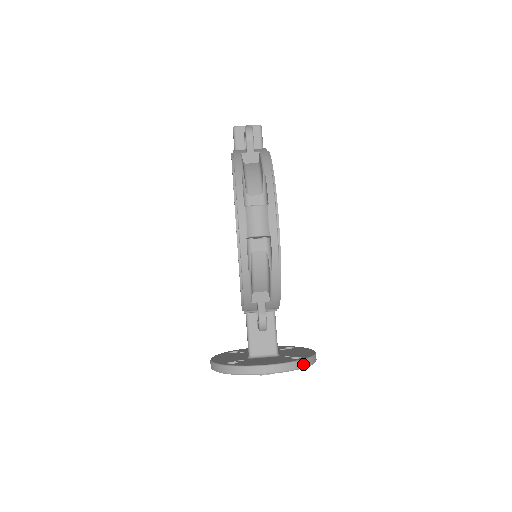
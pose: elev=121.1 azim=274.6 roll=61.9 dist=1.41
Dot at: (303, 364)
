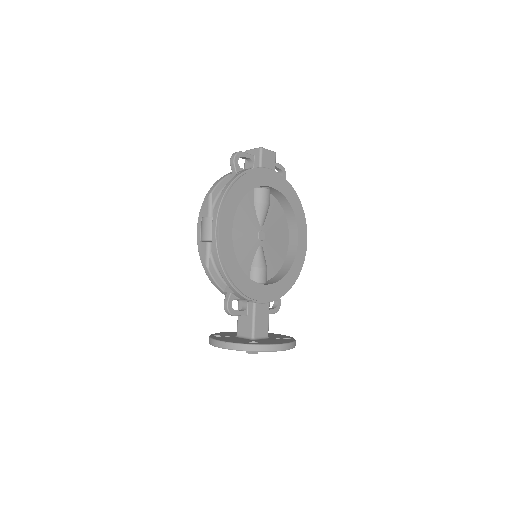
Dot at: (250, 348)
